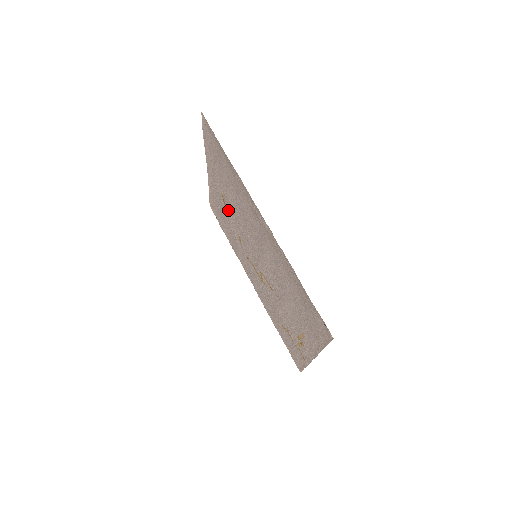
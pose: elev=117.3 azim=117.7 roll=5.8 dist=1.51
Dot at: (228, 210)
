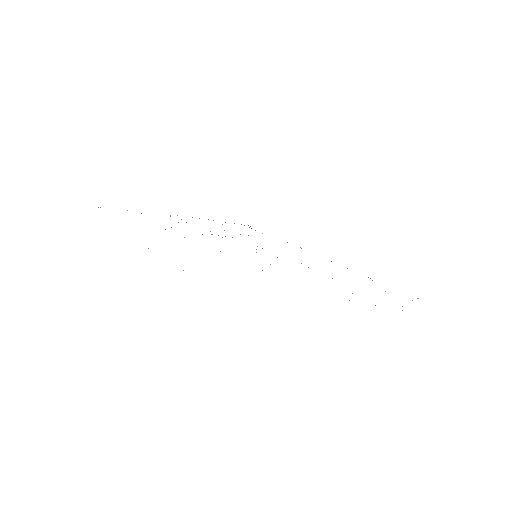
Dot at: (212, 234)
